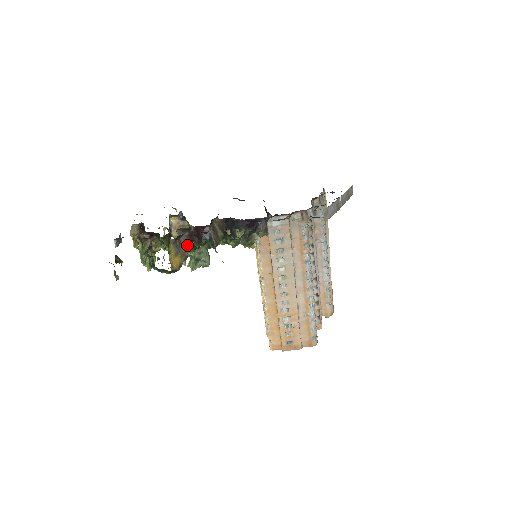
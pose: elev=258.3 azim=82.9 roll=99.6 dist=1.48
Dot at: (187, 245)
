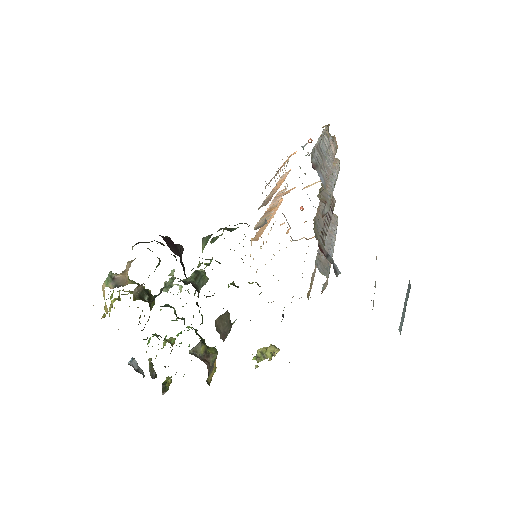
Dot at: occluded
